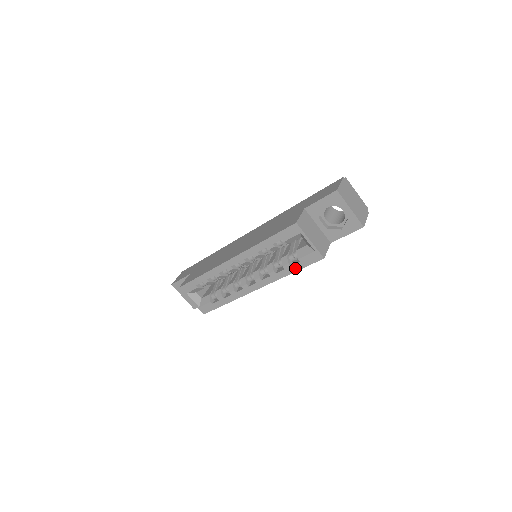
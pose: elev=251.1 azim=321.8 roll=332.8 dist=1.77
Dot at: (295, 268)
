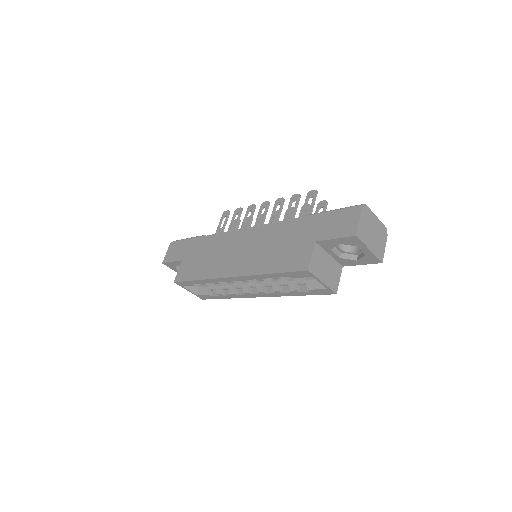
Dot at: (303, 294)
